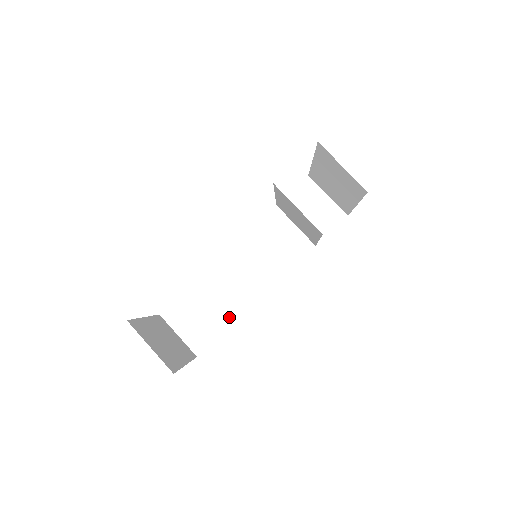
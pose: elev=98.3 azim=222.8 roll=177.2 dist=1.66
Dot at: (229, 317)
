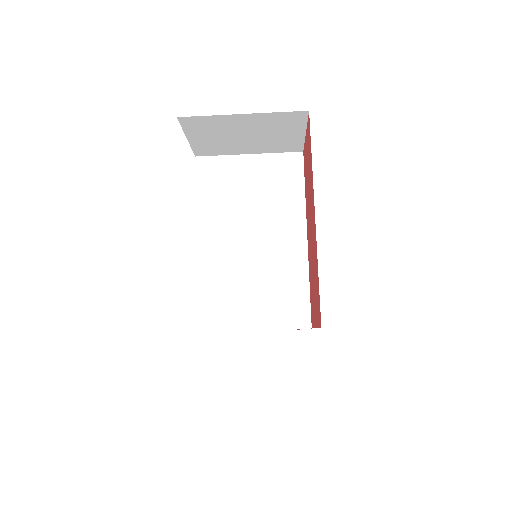
Dot at: occluded
